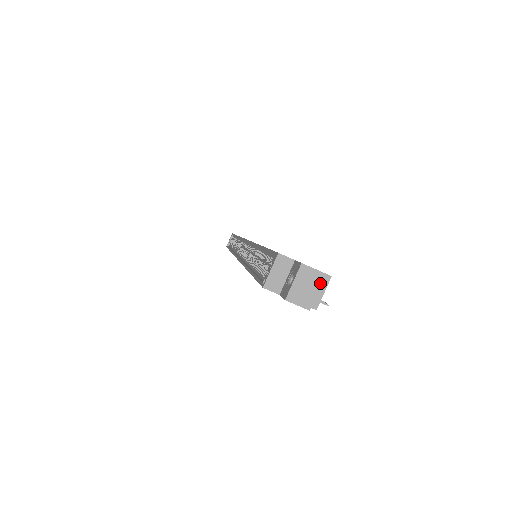
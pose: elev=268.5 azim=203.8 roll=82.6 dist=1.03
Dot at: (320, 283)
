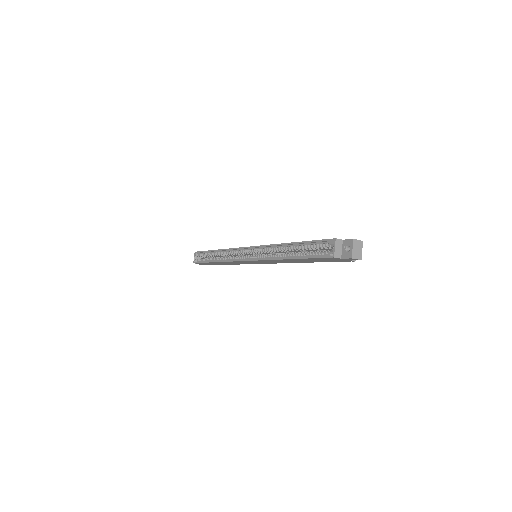
Dot at: (362, 246)
